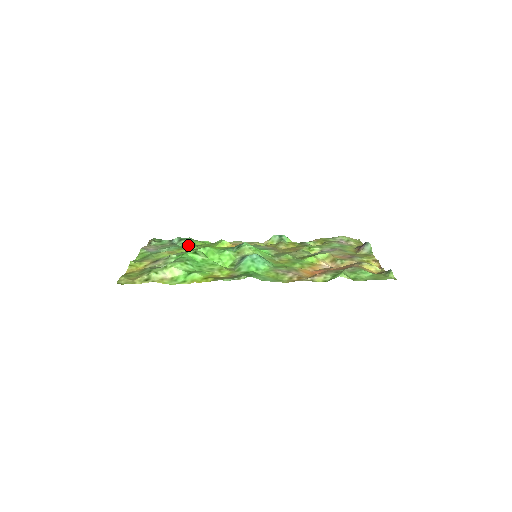
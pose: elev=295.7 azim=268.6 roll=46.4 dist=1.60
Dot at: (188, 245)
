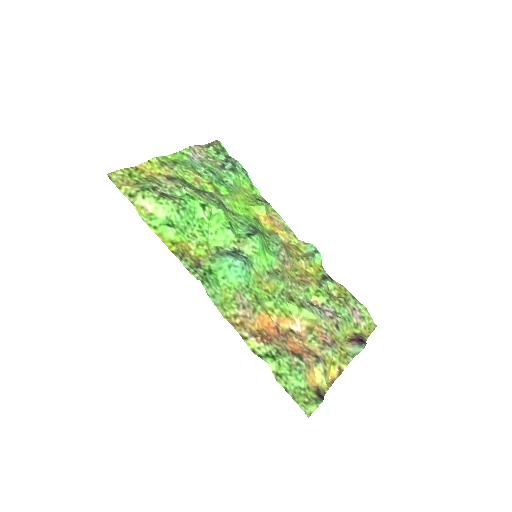
Dot at: (230, 181)
